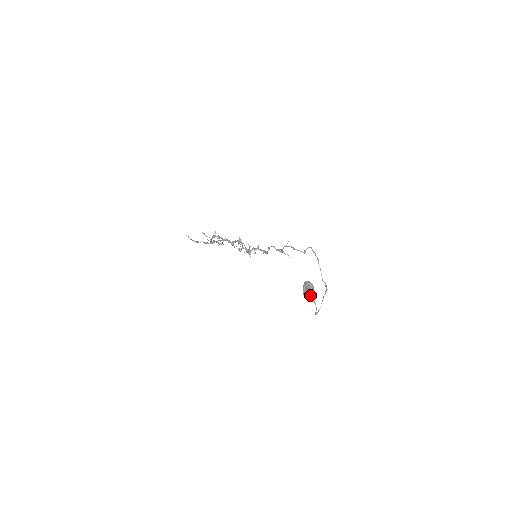
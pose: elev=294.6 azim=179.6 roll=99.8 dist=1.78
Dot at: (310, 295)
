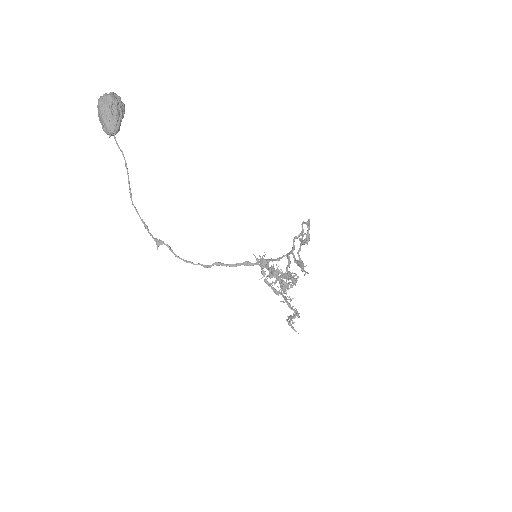
Dot at: (100, 112)
